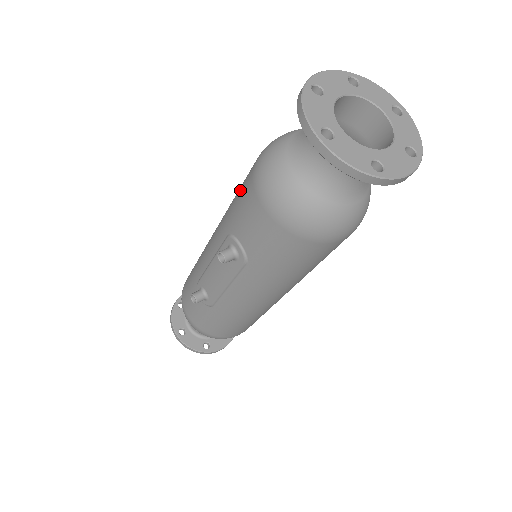
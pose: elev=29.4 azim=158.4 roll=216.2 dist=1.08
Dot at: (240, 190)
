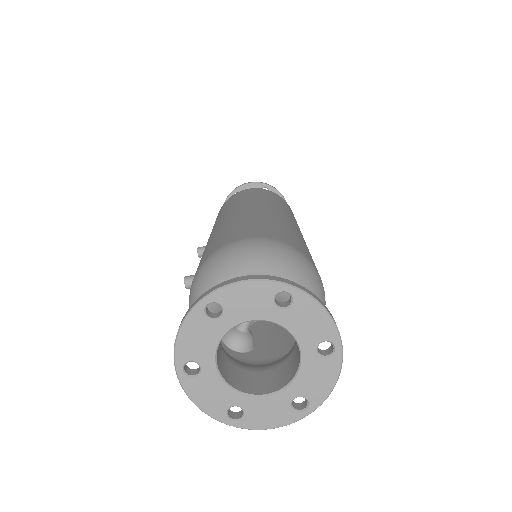
Dot at: (205, 252)
